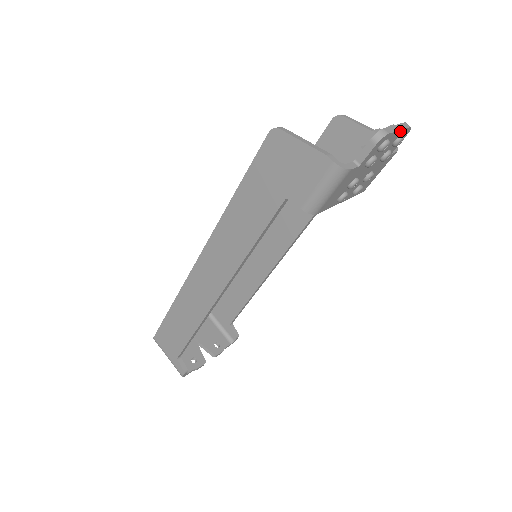
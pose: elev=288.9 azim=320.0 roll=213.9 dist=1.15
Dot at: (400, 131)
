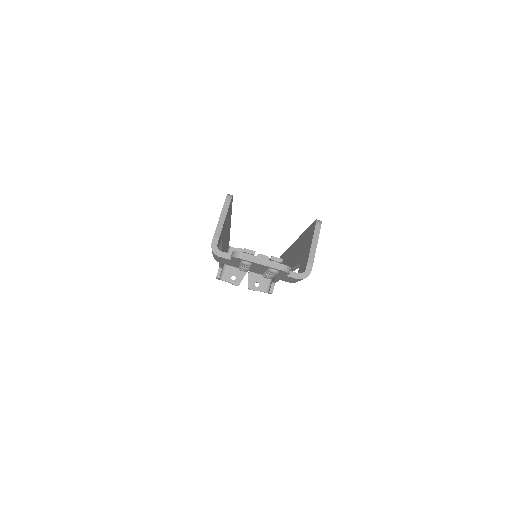
Dot at: (265, 265)
